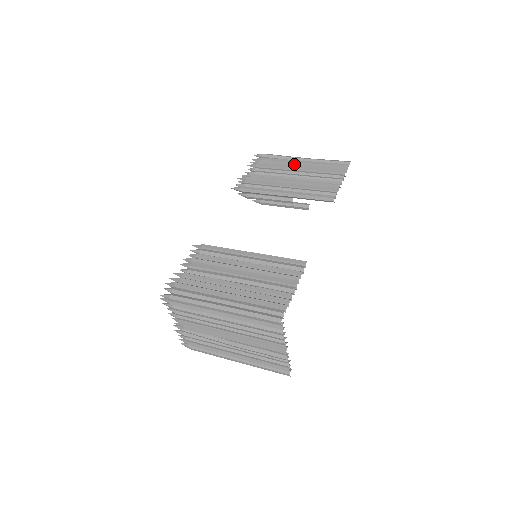
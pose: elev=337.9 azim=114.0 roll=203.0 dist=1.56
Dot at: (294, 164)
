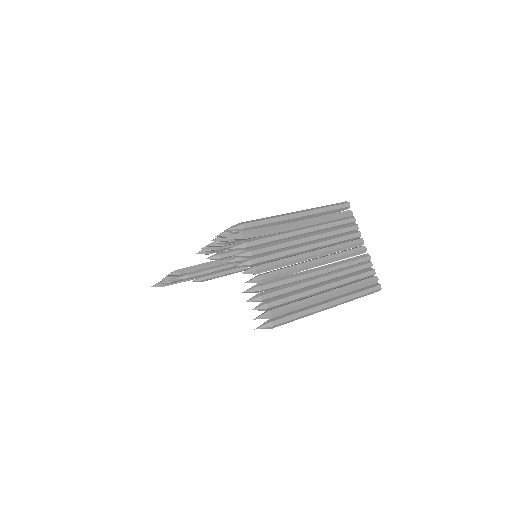
Dot at: occluded
